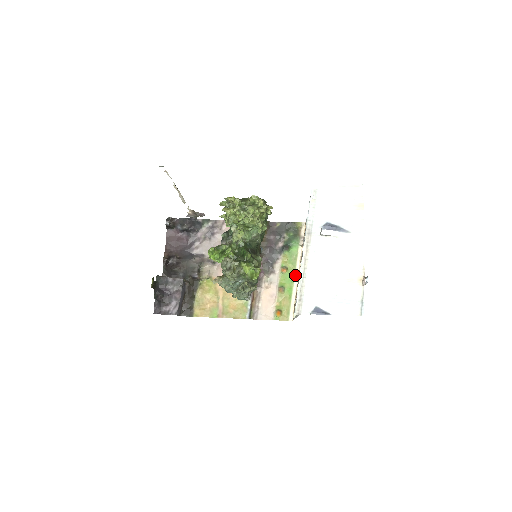
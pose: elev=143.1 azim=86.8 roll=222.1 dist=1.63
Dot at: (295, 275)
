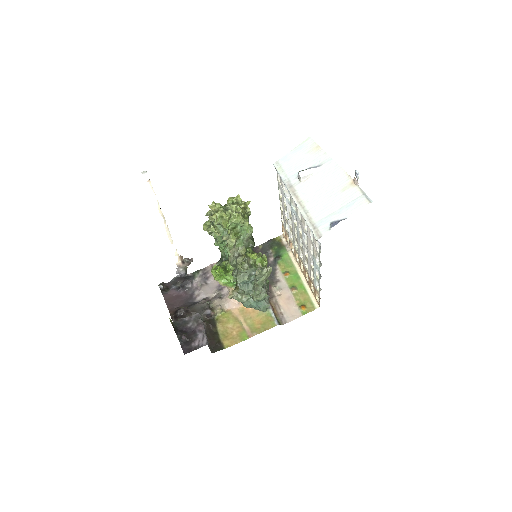
Dot at: (298, 273)
